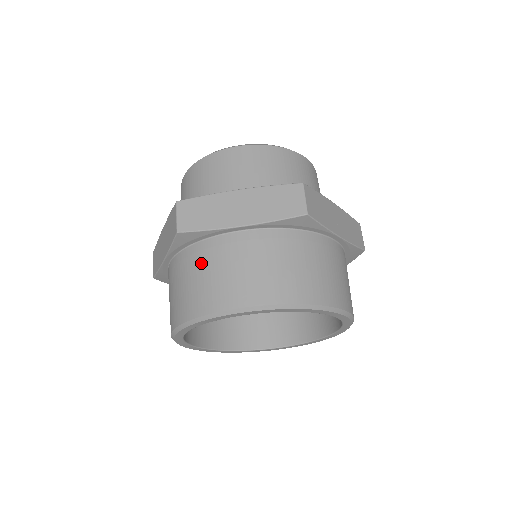
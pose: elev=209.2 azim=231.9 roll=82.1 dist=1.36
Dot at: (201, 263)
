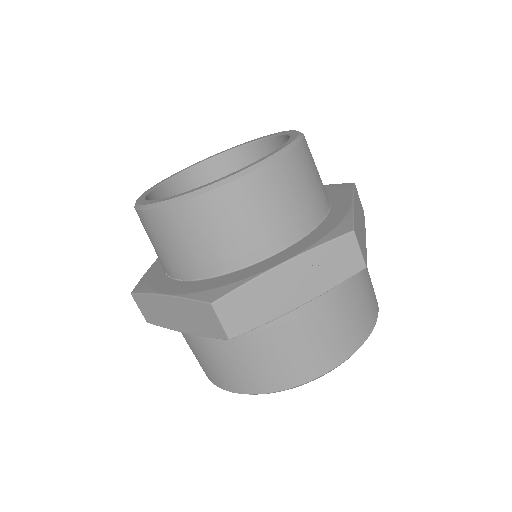
Dot at: occluded
